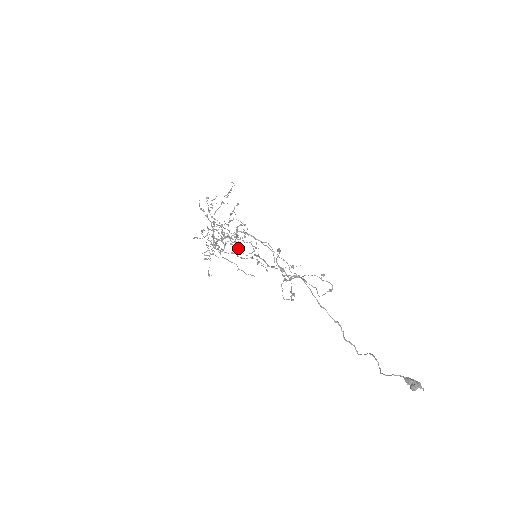
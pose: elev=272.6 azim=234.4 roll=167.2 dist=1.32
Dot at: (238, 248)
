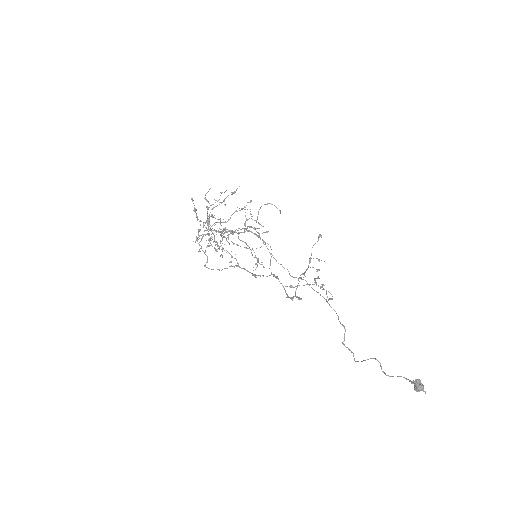
Dot at: (267, 231)
